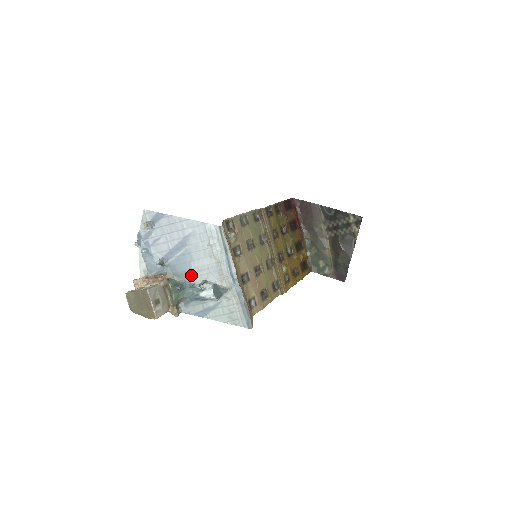
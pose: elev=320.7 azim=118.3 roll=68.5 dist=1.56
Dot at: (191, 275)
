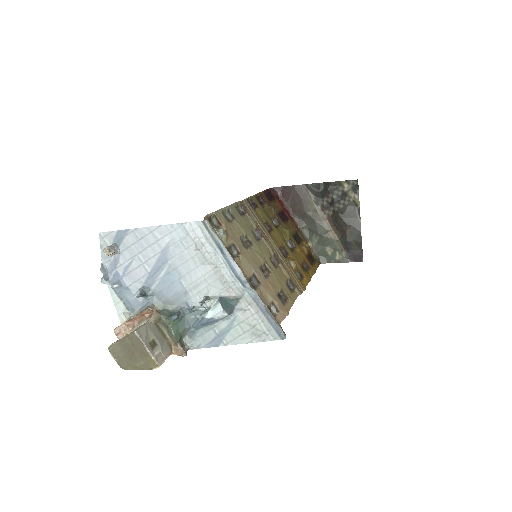
Dot at: (186, 296)
